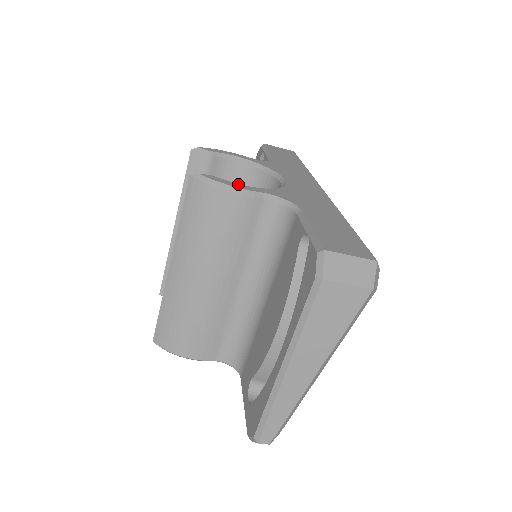
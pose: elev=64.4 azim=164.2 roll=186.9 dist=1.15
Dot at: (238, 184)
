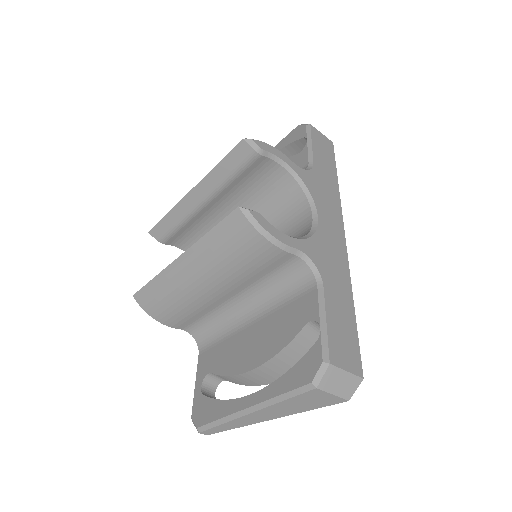
Dot at: (279, 232)
